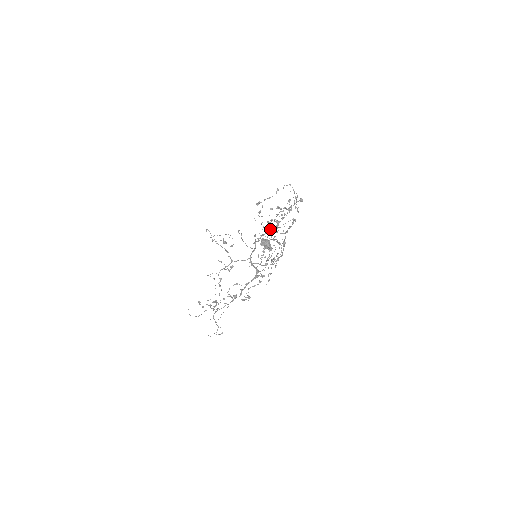
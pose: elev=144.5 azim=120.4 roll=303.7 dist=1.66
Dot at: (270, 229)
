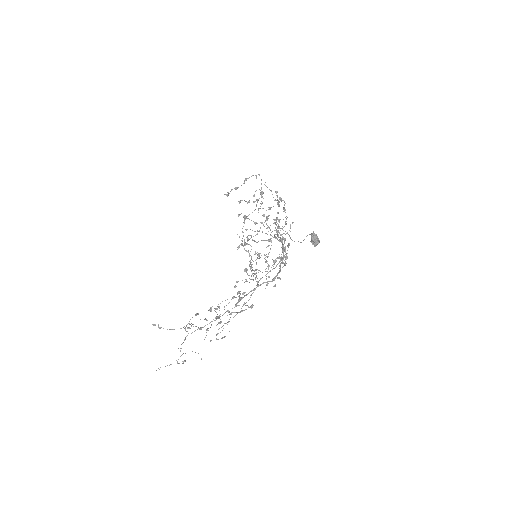
Dot at: (286, 223)
